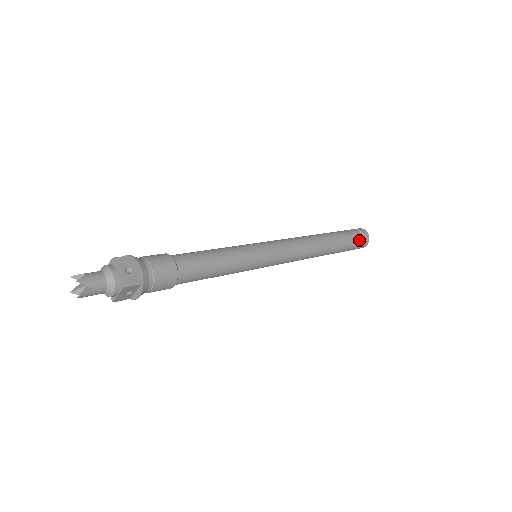
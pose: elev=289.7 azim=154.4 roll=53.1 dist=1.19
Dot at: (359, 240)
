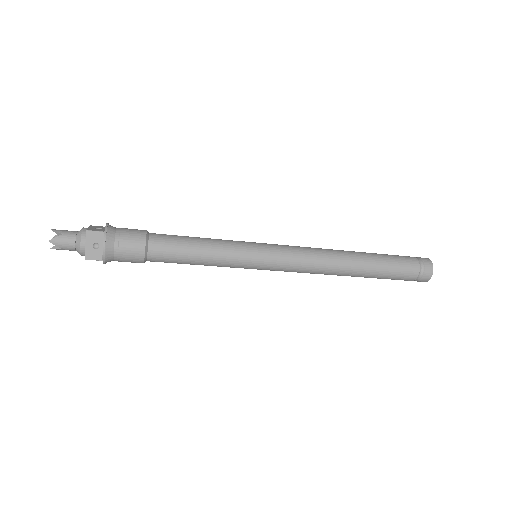
Dot at: (411, 277)
